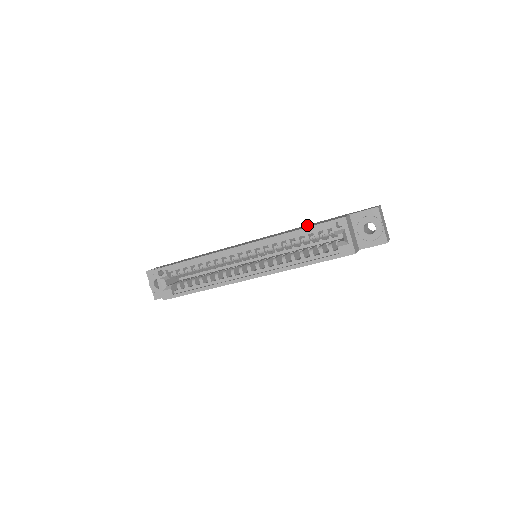
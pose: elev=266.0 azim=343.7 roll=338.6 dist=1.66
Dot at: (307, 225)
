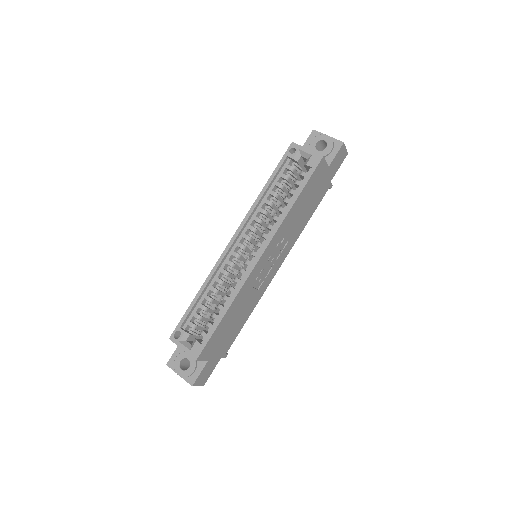
Dot at: occluded
